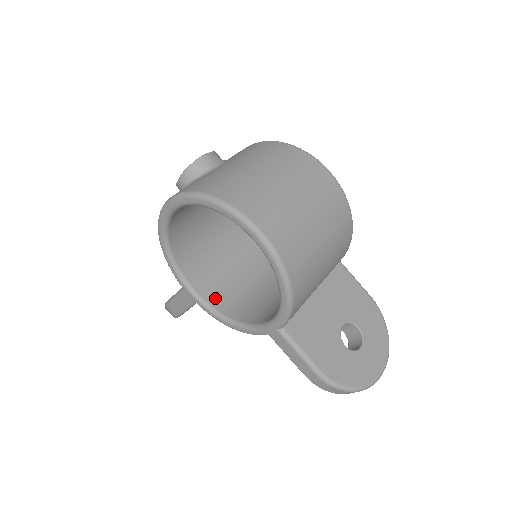
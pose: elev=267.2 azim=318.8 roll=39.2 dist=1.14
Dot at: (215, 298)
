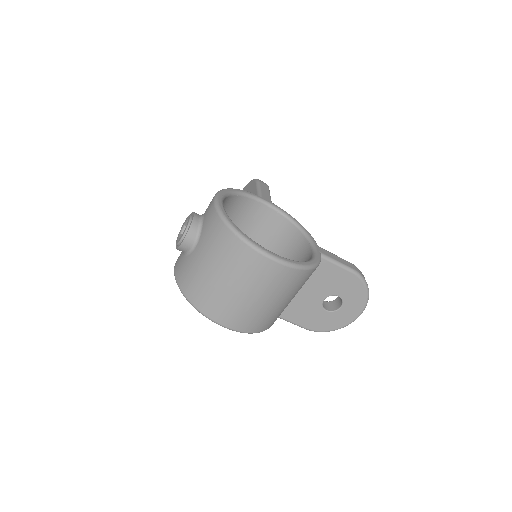
Dot at: occluded
